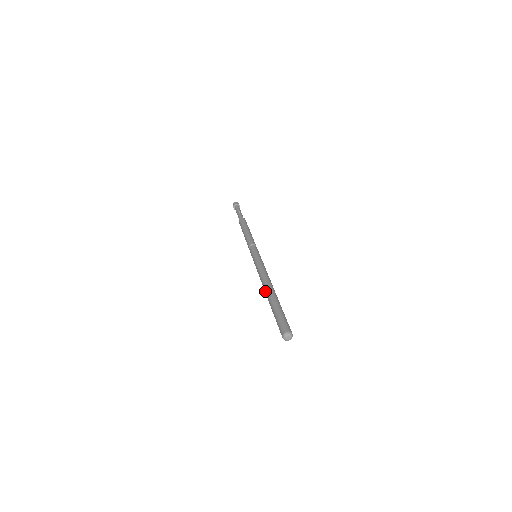
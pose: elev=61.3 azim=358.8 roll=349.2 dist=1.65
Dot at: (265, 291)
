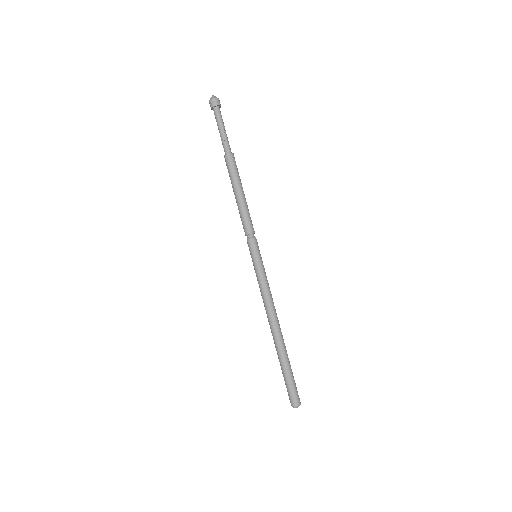
Dot at: (273, 333)
